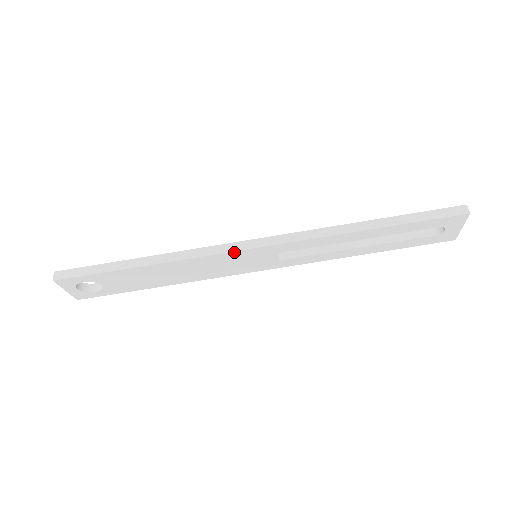
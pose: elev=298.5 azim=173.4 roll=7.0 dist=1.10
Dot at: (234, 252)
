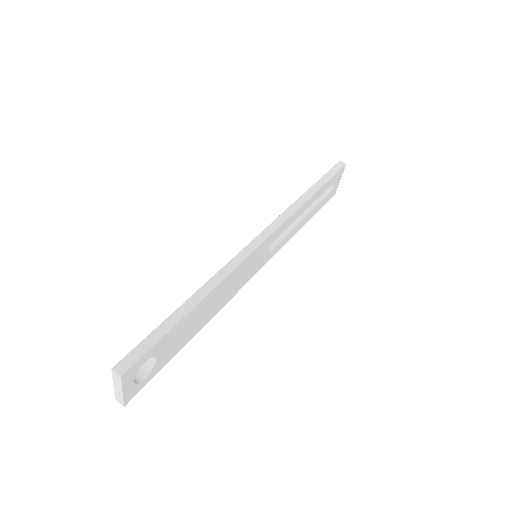
Dot at: (253, 252)
